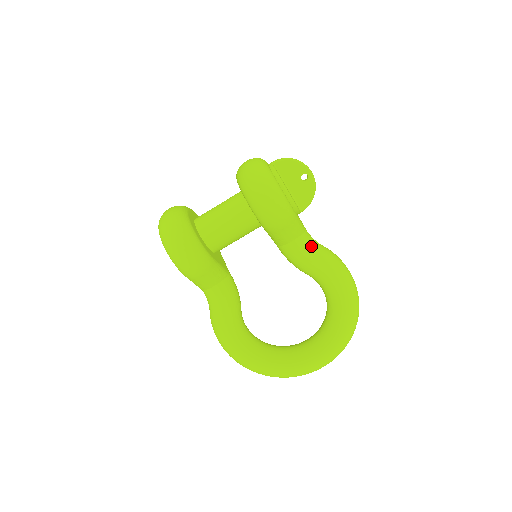
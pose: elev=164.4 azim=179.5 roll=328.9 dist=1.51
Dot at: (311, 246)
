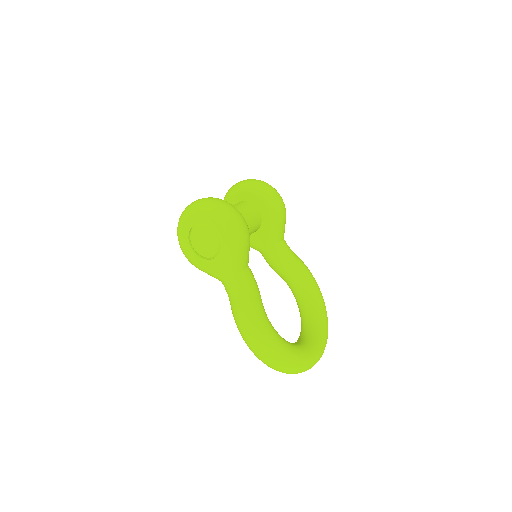
Dot at: occluded
